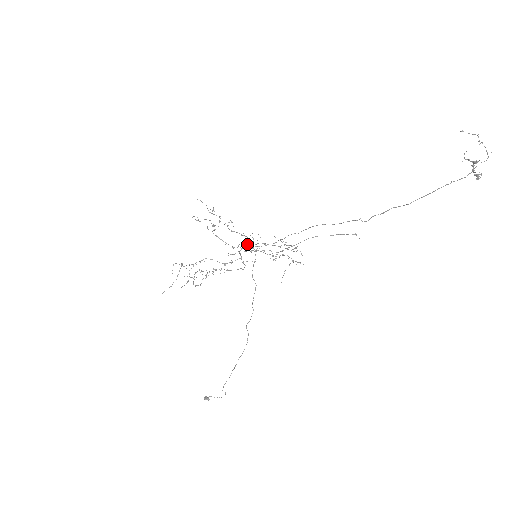
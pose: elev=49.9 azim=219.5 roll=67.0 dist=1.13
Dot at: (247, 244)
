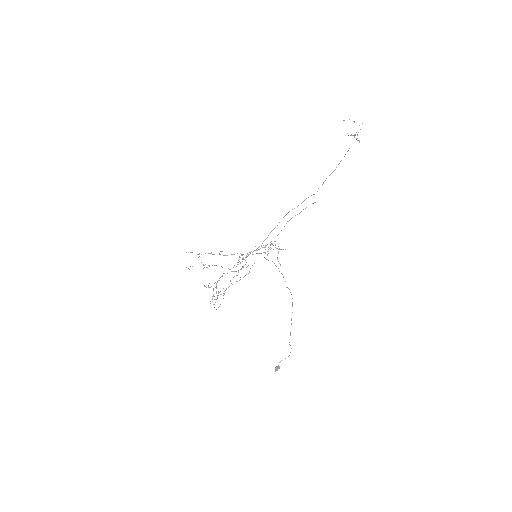
Dot at: (239, 261)
